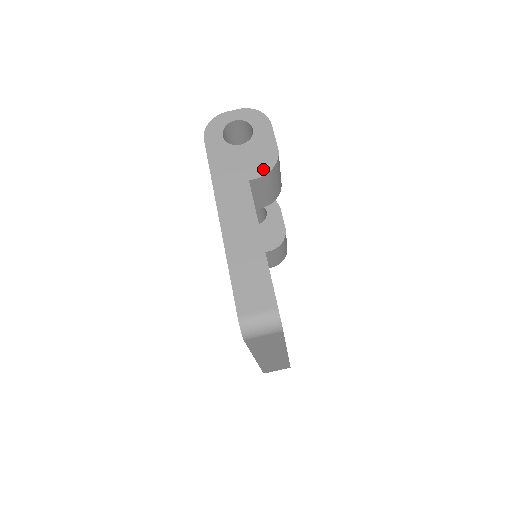
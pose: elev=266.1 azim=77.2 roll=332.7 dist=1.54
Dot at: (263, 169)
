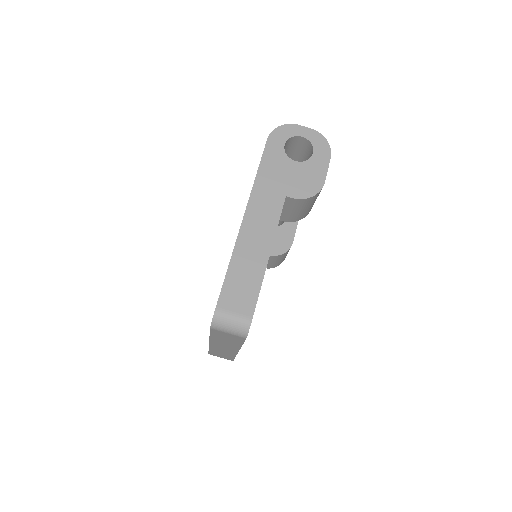
Dot at: (303, 193)
